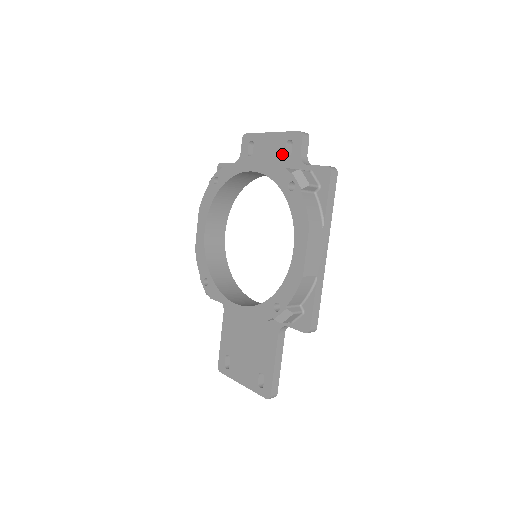
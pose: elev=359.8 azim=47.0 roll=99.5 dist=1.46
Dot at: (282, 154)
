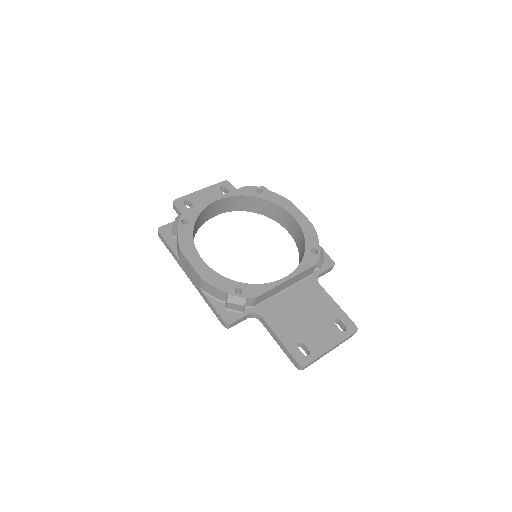
Dot at: occluded
